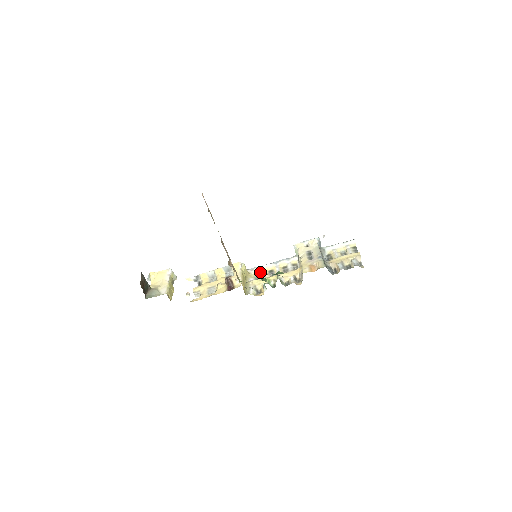
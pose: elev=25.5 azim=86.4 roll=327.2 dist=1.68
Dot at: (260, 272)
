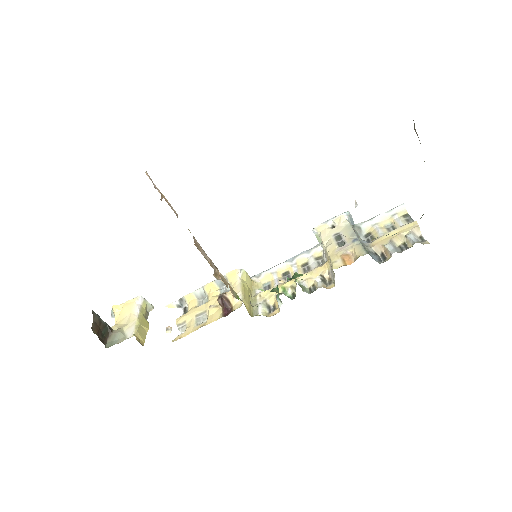
Dot at: (270, 278)
